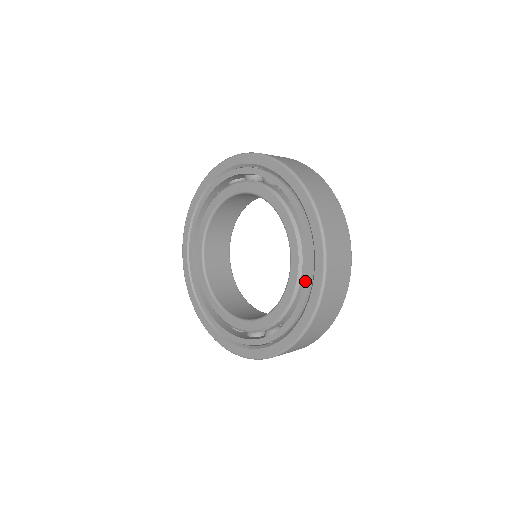
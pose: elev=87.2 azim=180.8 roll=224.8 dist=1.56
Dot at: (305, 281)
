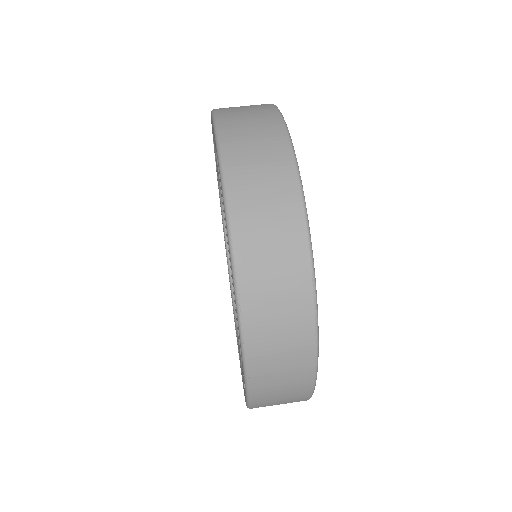
Dot at: occluded
